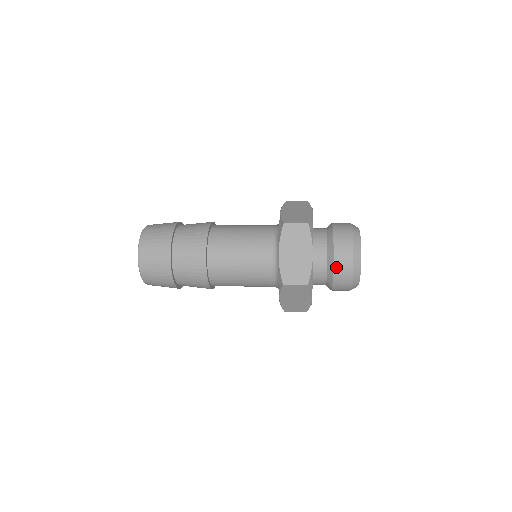
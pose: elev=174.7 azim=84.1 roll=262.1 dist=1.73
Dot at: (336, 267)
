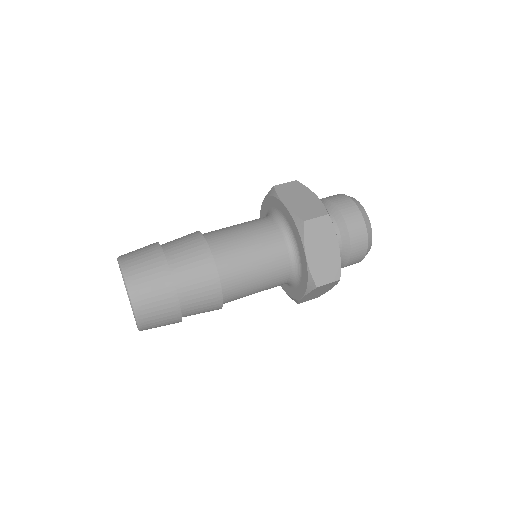
Dot at: occluded
